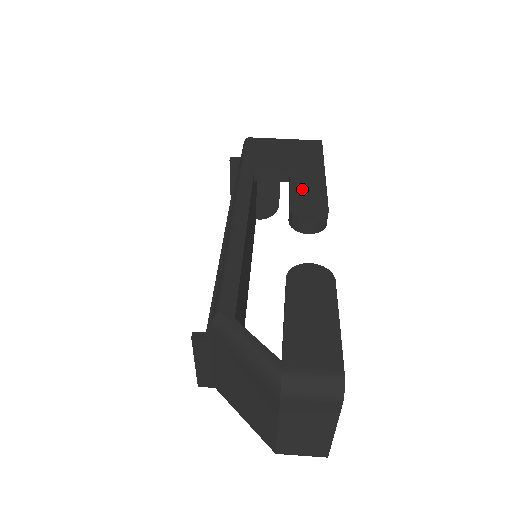
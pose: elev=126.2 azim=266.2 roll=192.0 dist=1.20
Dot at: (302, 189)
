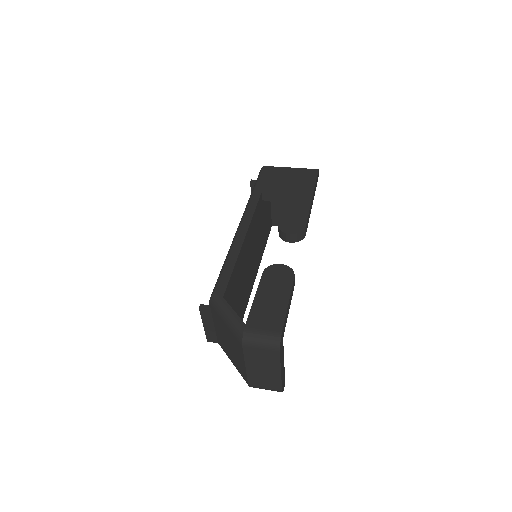
Dot at: (291, 209)
